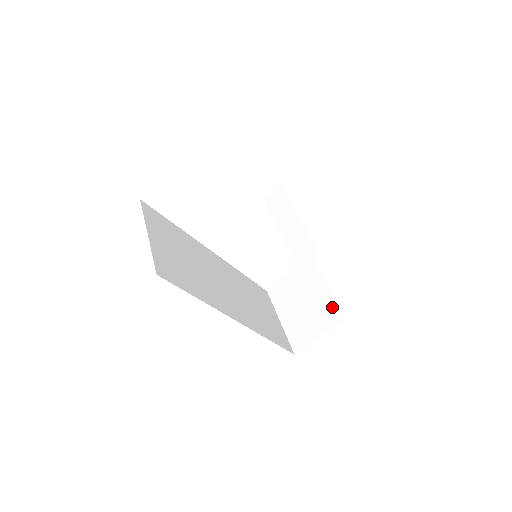
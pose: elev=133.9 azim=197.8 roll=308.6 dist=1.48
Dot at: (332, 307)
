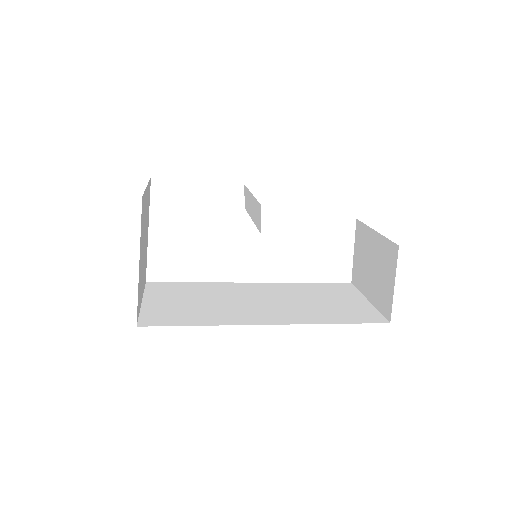
Dot at: (386, 247)
